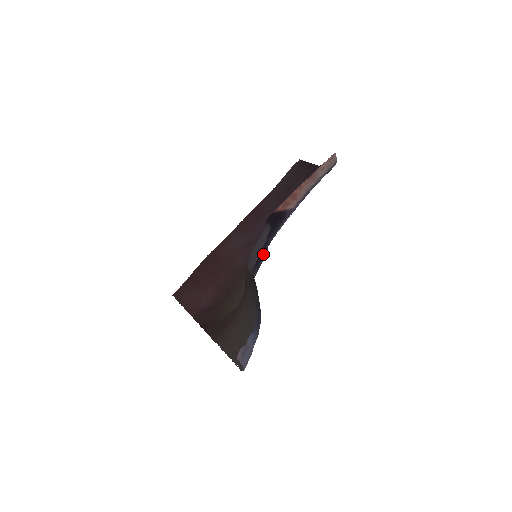
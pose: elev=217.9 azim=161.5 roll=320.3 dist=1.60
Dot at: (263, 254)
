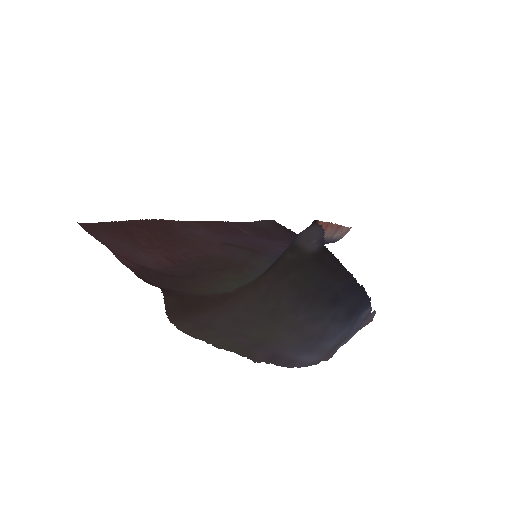
Dot at: occluded
